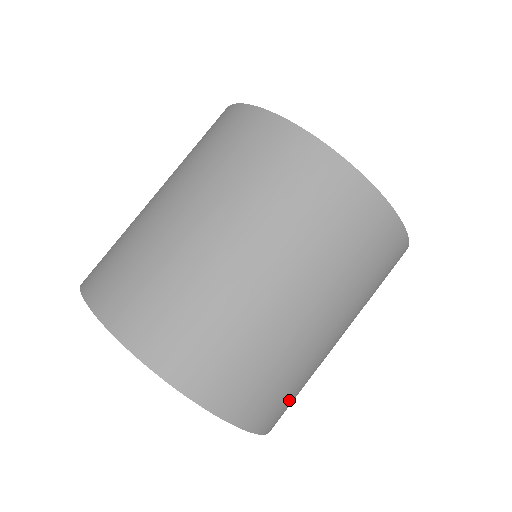
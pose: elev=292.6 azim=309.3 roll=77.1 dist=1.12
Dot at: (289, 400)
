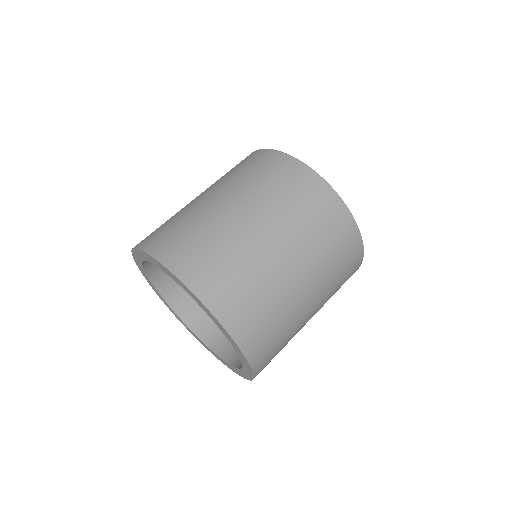
Dot at: (263, 326)
